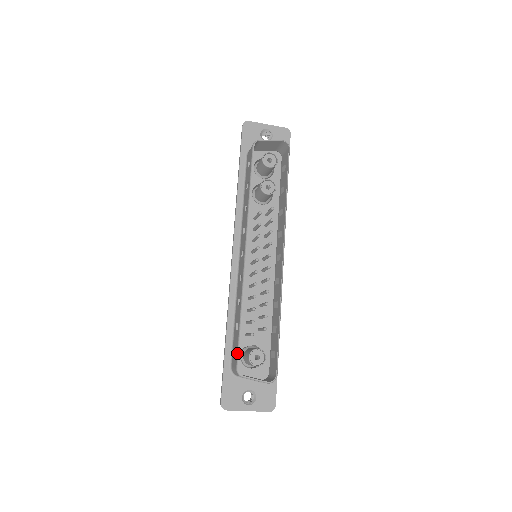
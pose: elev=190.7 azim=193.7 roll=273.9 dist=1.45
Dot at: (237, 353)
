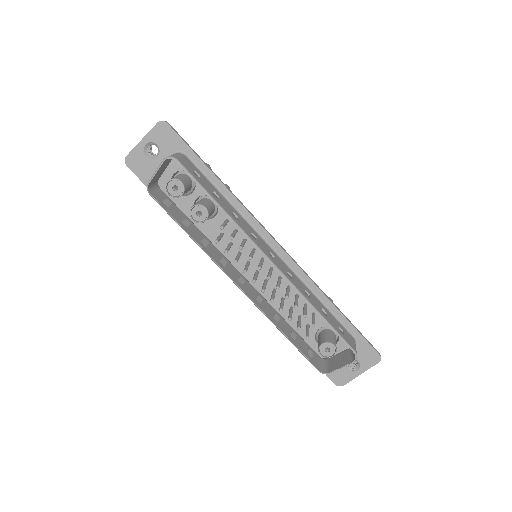
Dot at: occluded
